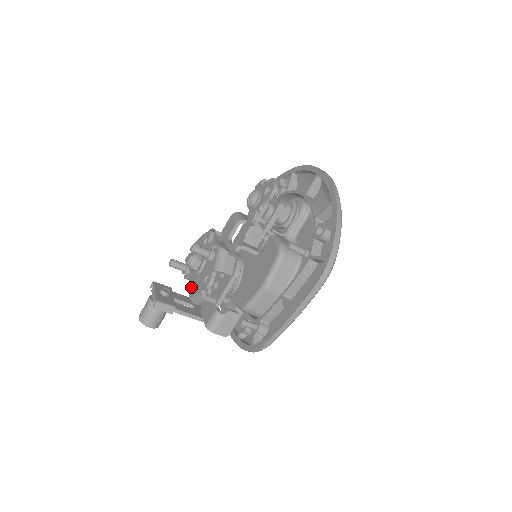
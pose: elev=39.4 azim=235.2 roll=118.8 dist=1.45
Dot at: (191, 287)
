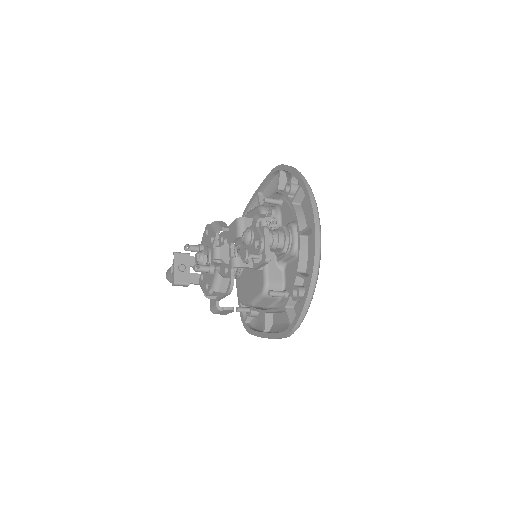
Dot at: occluded
